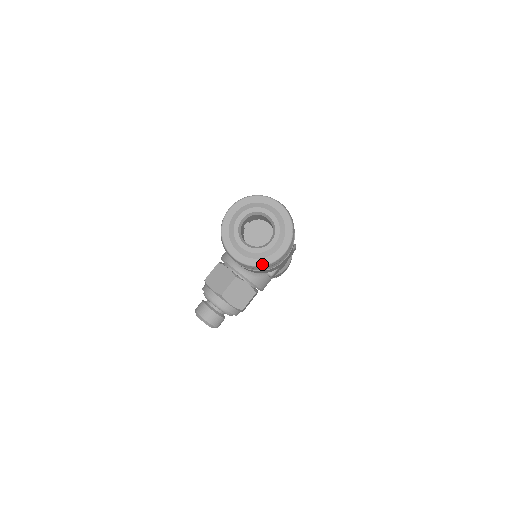
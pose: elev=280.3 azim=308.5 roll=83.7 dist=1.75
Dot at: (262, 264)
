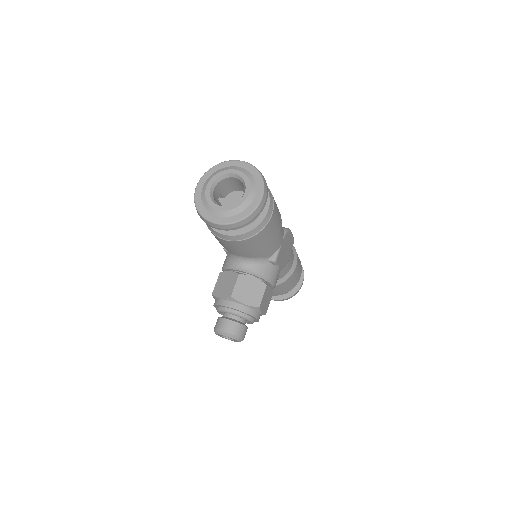
Dot at: (244, 217)
